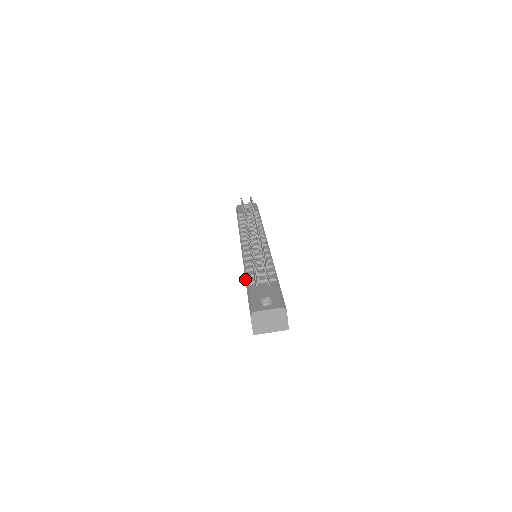
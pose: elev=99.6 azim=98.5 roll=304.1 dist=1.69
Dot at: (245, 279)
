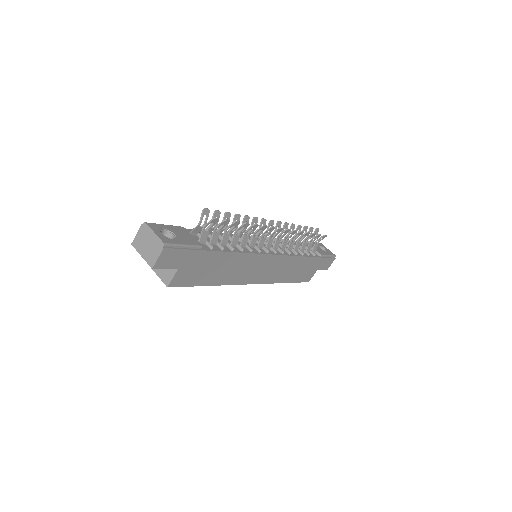
Dot at: occluded
